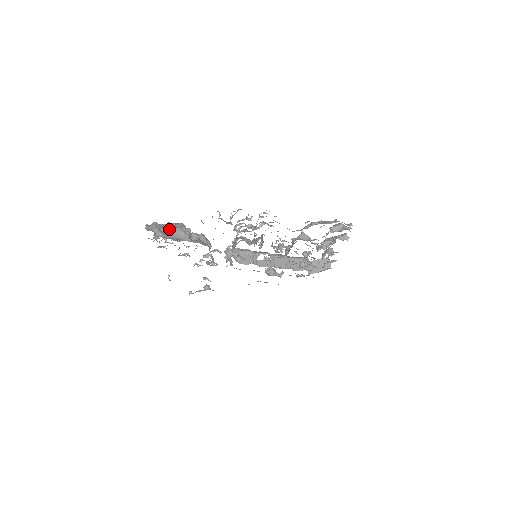
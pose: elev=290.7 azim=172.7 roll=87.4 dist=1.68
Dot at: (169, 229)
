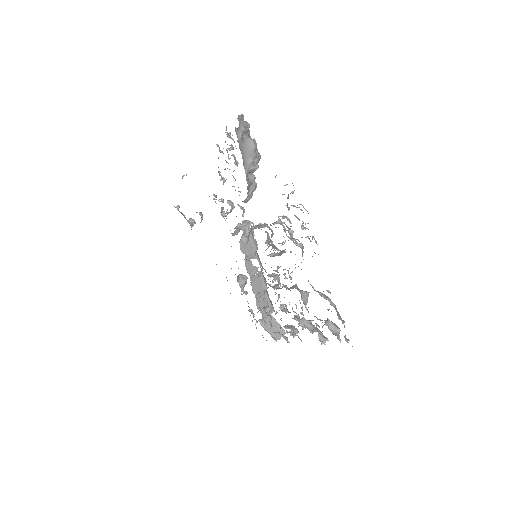
Dot at: (249, 143)
